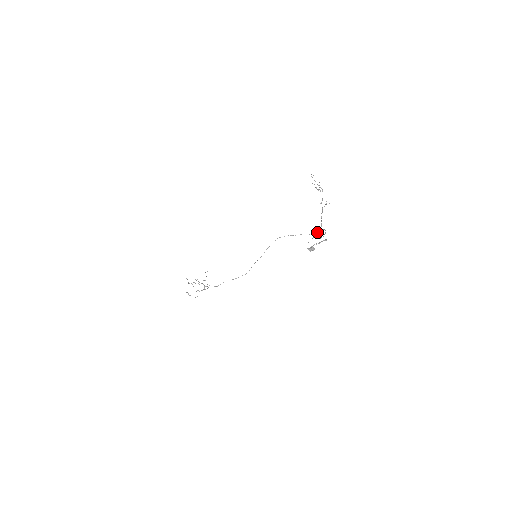
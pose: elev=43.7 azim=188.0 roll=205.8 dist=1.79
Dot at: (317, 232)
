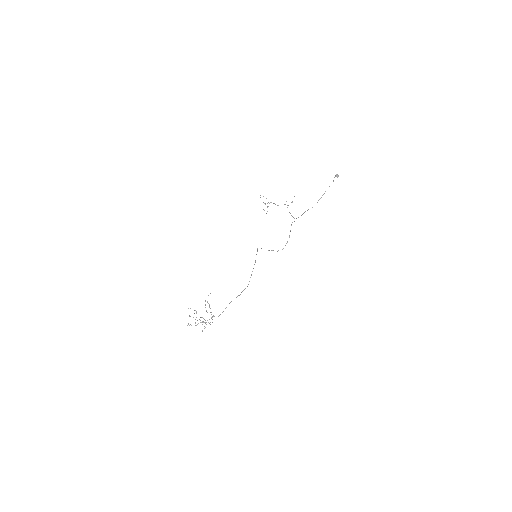
Dot at: (296, 218)
